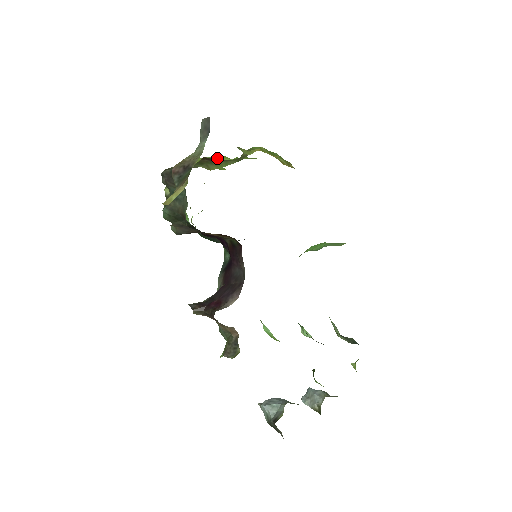
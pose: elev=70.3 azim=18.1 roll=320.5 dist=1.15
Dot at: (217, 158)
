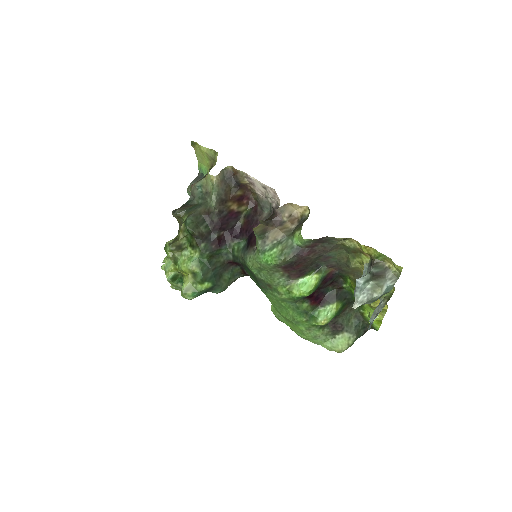
Dot at: occluded
